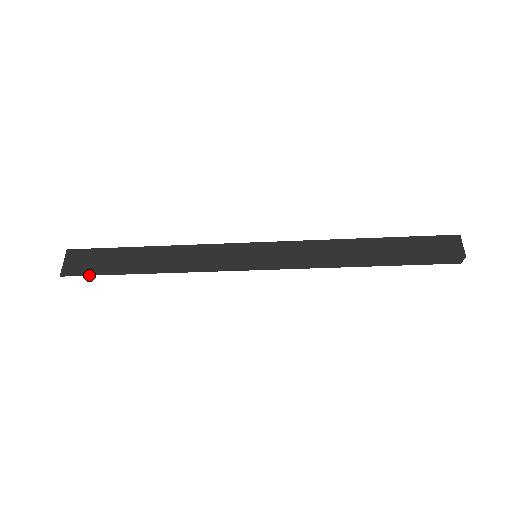
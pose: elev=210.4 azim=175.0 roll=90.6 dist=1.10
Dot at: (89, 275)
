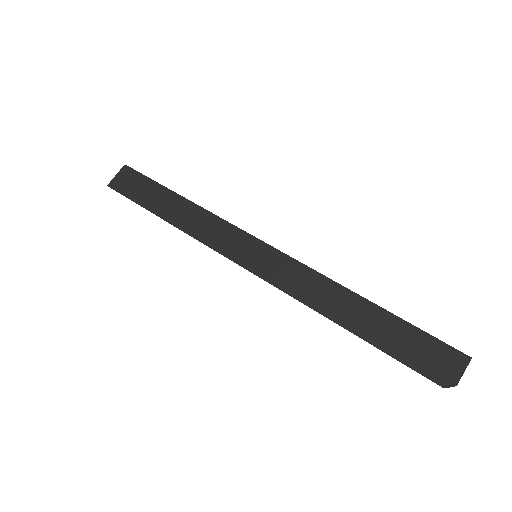
Dot at: (126, 196)
